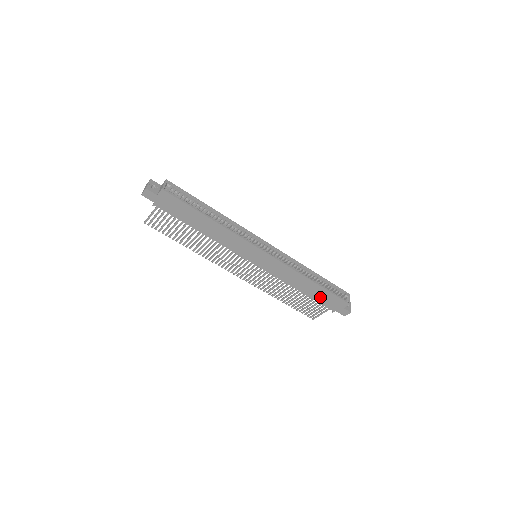
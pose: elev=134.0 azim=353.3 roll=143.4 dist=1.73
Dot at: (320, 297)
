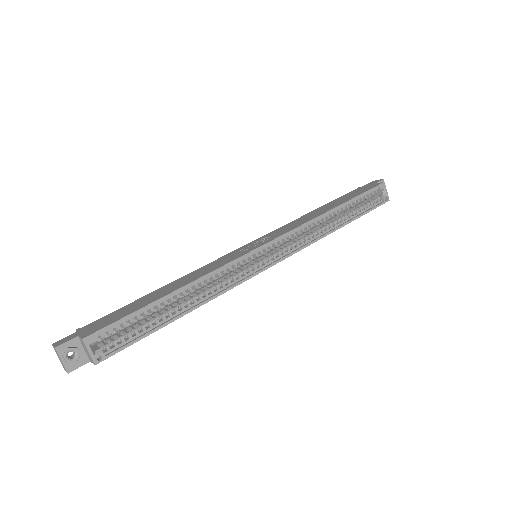
Dot at: occluded
